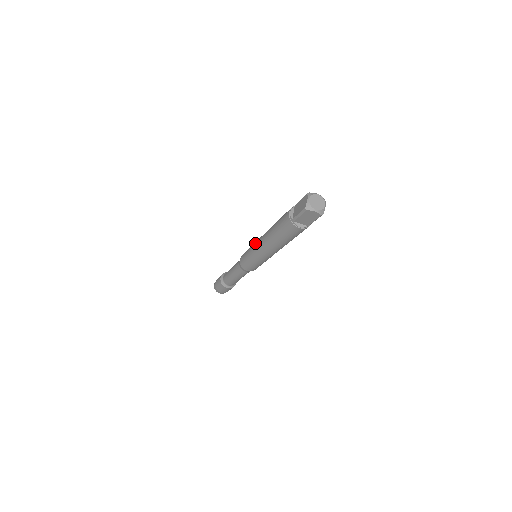
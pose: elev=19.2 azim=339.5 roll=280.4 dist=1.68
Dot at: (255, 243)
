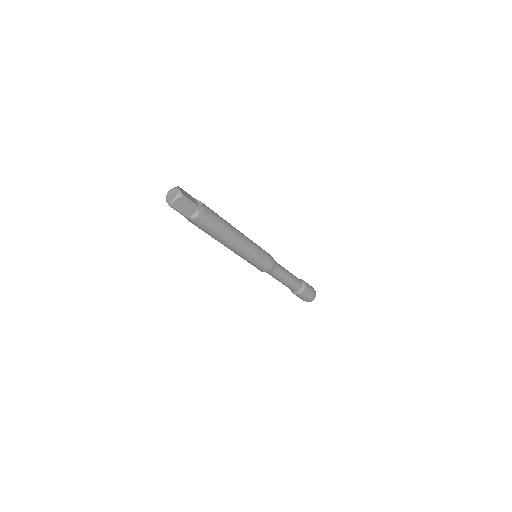
Dot at: occluded
